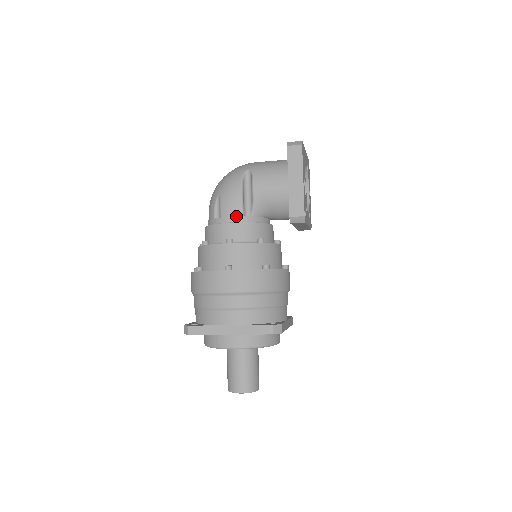
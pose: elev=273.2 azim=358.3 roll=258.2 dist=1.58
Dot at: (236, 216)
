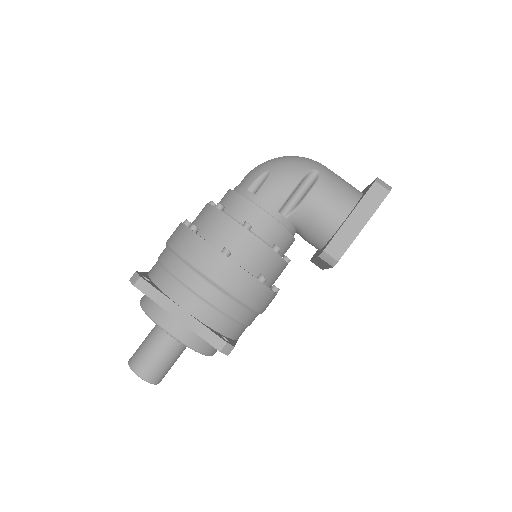
Dot at: (272, 206)
